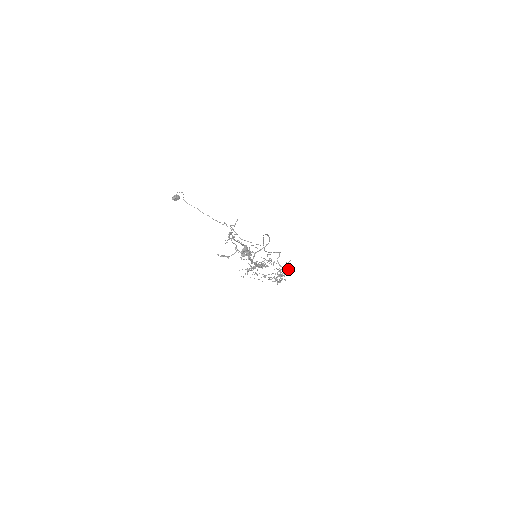
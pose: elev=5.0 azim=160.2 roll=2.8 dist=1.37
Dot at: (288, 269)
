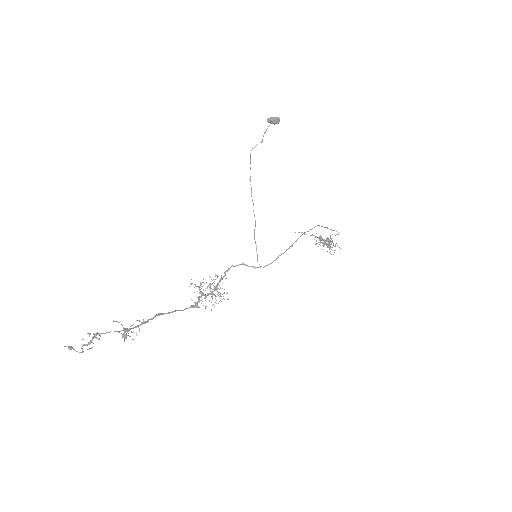
Dot at: occluded
